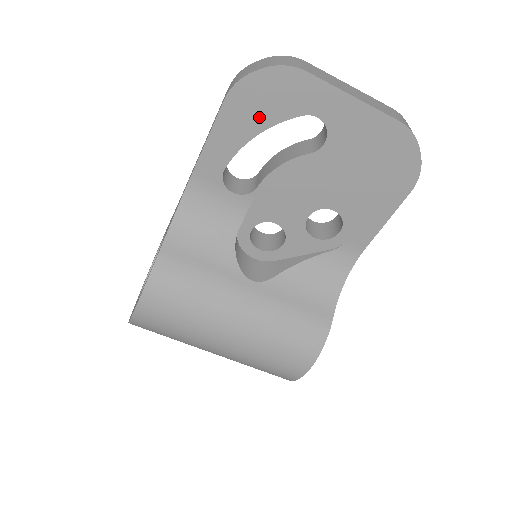
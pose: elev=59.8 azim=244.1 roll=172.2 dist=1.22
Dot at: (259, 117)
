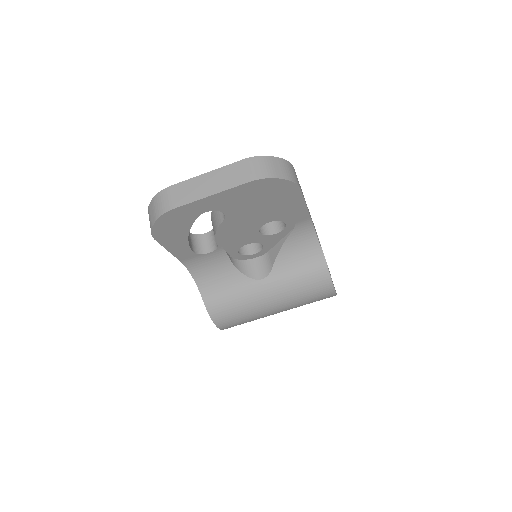
Dot at: (179, 232)
